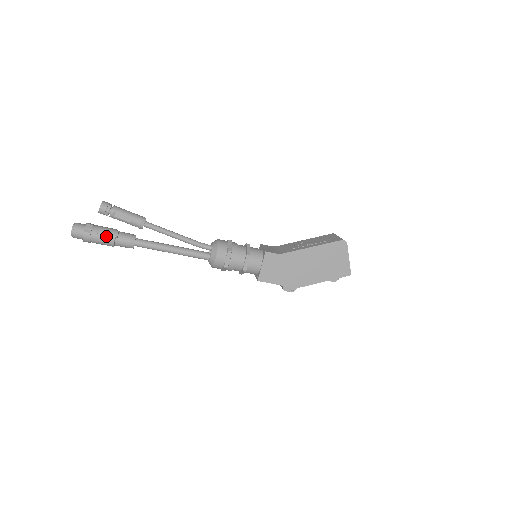
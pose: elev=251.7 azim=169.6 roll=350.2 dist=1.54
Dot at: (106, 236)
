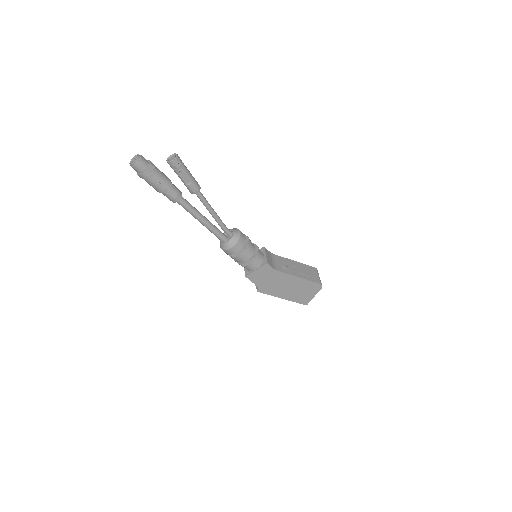
Dot at: (160, 184)
